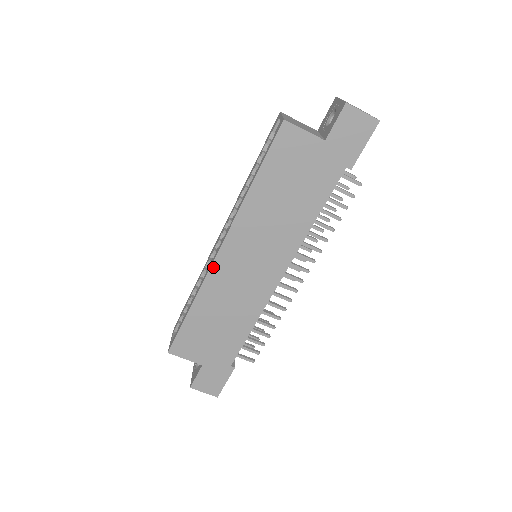
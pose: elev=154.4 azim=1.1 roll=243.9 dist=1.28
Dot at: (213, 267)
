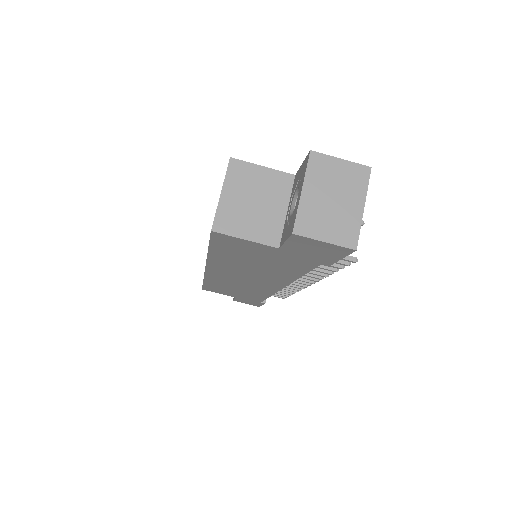
Dot at: (207, 274)
